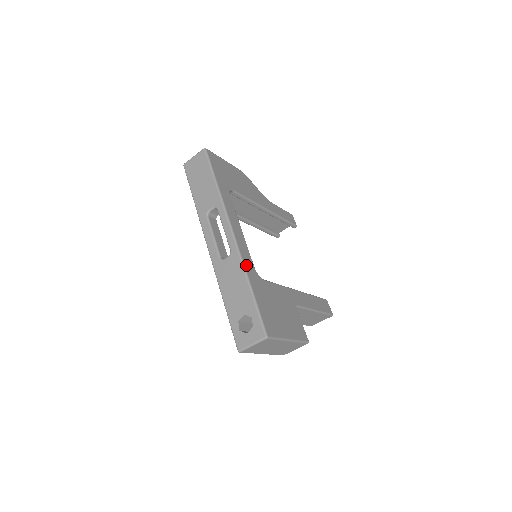
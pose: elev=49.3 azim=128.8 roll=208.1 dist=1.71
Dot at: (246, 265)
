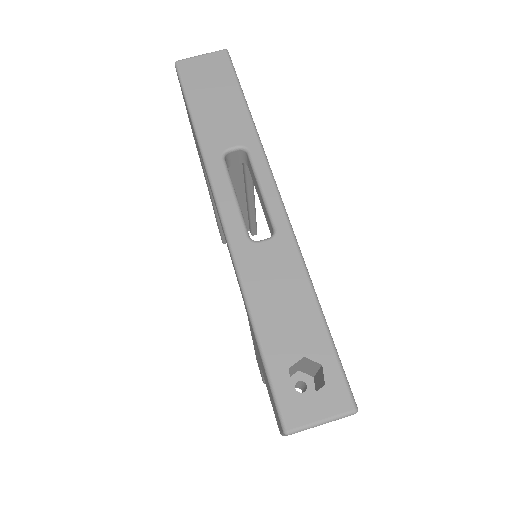
Dot at: (304, 263)
